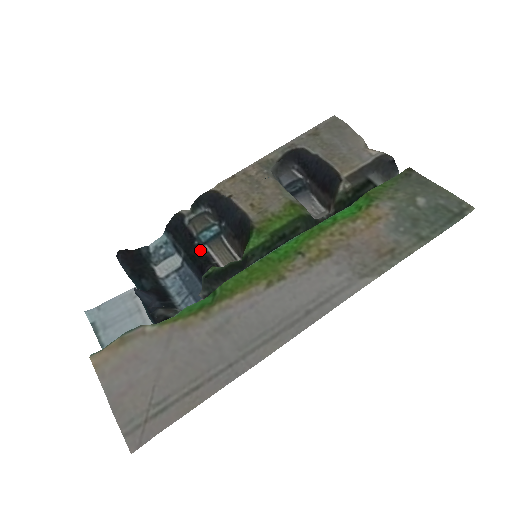
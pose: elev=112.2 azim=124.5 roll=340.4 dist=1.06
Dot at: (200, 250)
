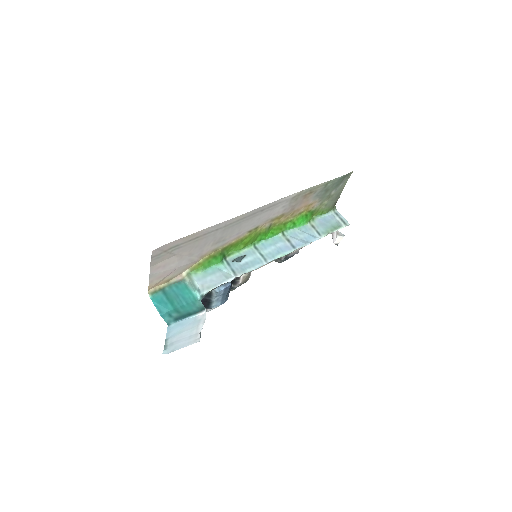
Dot at: (232, 288)
